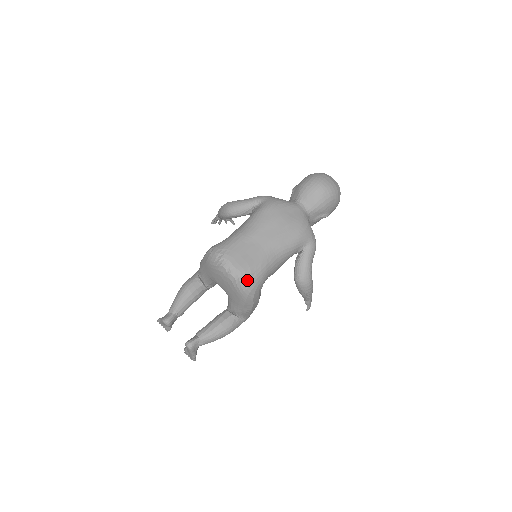
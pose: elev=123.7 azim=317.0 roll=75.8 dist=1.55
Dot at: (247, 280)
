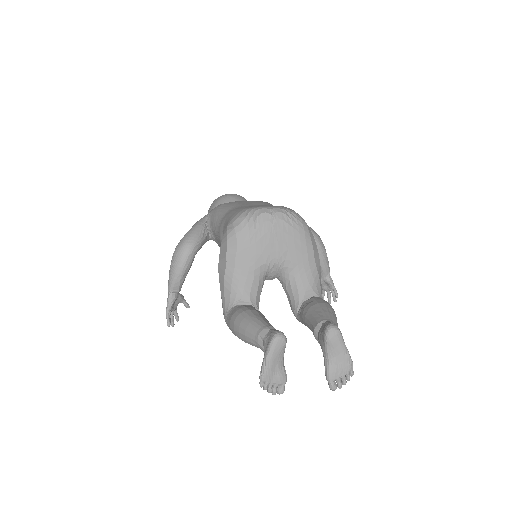
Dot at: (292, 211)
